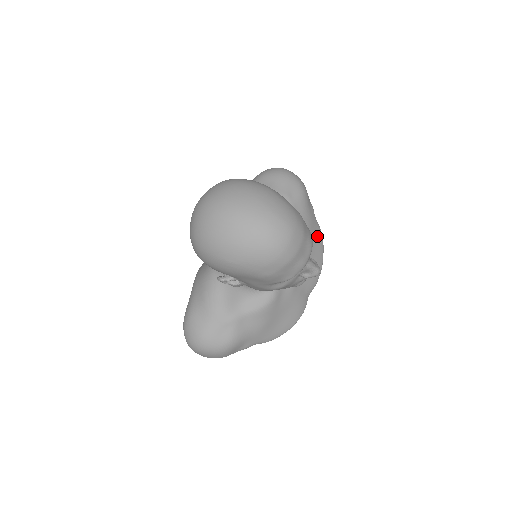
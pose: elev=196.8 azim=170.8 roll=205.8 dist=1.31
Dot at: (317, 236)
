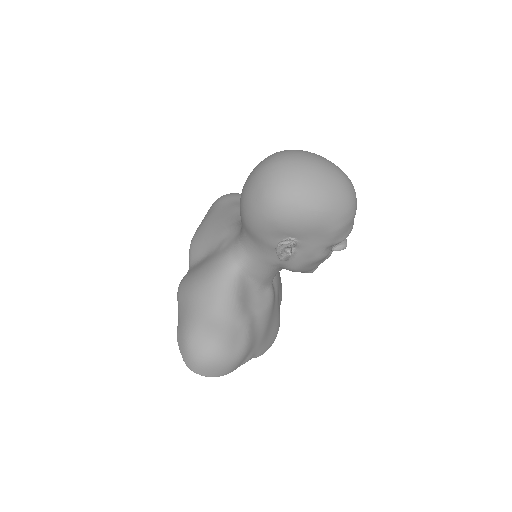
Dot at: occluded
